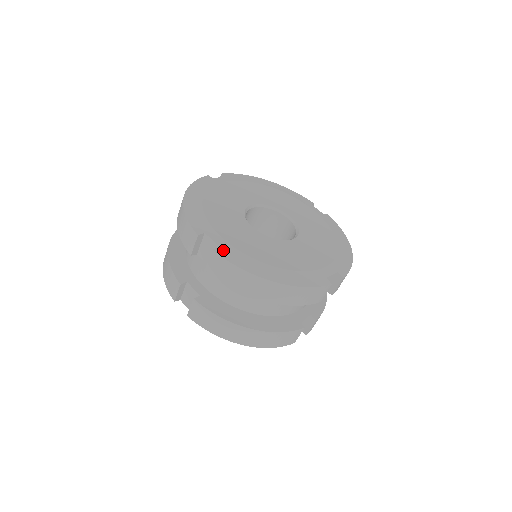
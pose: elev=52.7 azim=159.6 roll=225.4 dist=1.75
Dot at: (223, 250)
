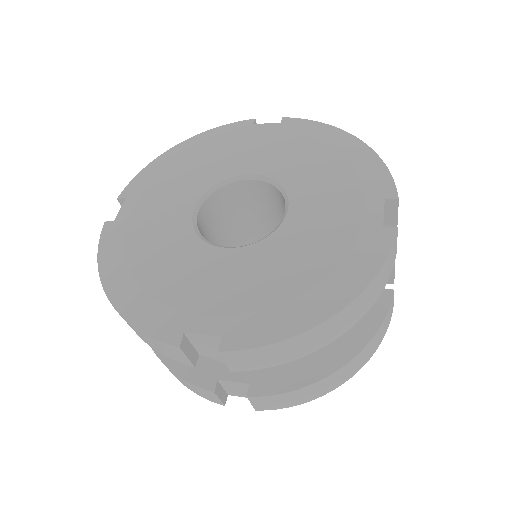
Dot at: (112, 226)
